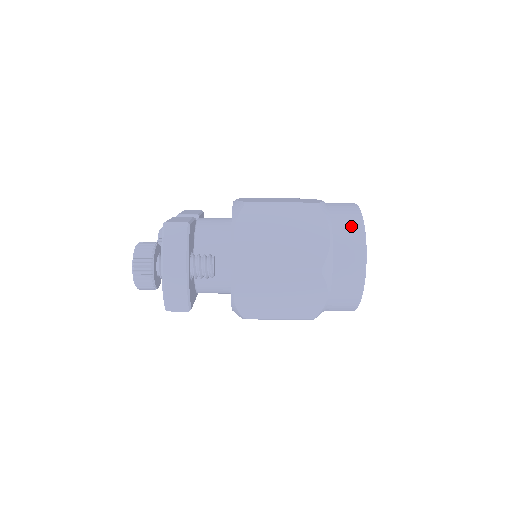
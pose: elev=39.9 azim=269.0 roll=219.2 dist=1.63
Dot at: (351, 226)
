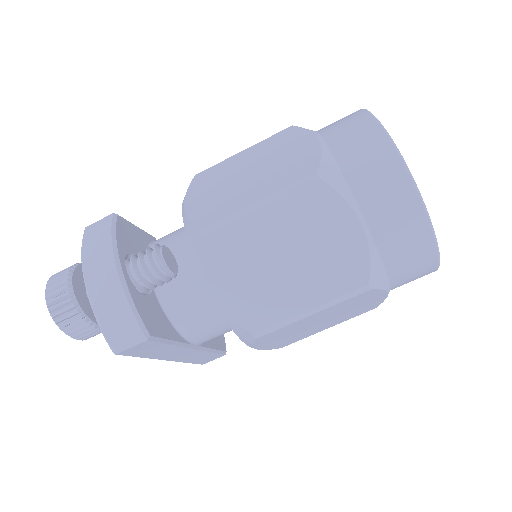
Dot at: (347, 119)
